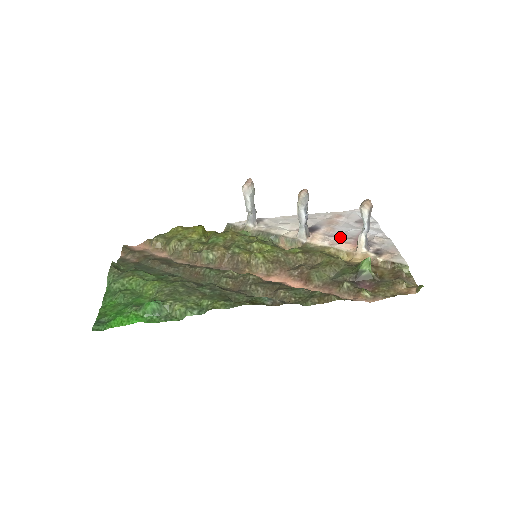
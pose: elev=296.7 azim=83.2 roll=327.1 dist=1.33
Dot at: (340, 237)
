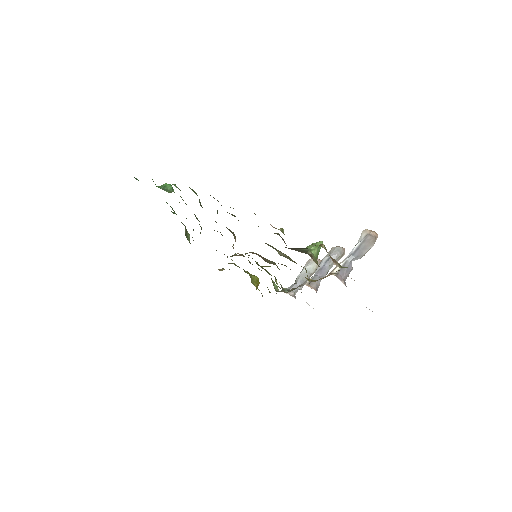
Dot at: occluded
